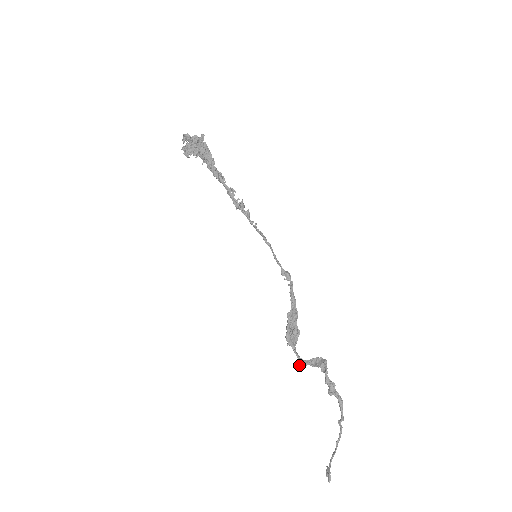
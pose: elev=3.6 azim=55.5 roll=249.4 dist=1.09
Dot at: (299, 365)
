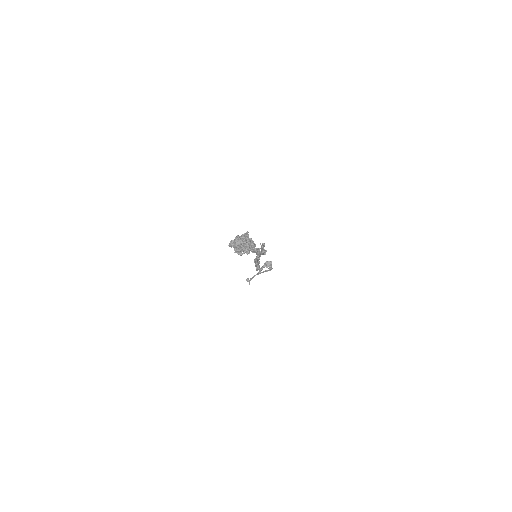
Dot at: (260, 273)
